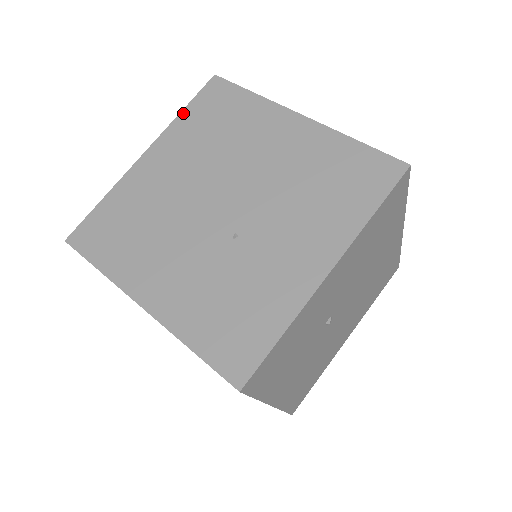
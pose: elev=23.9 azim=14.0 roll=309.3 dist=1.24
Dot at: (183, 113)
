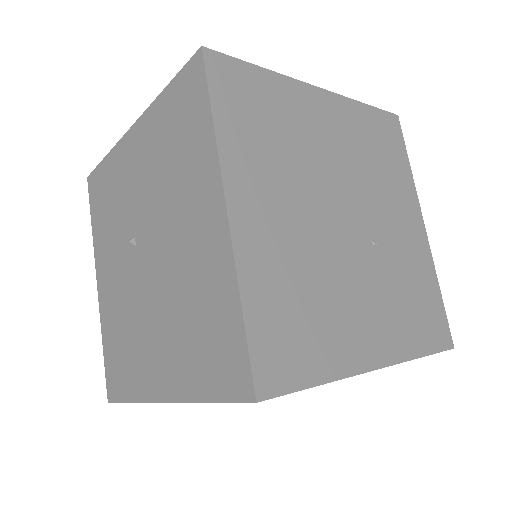
Dot at: (218, 123)
